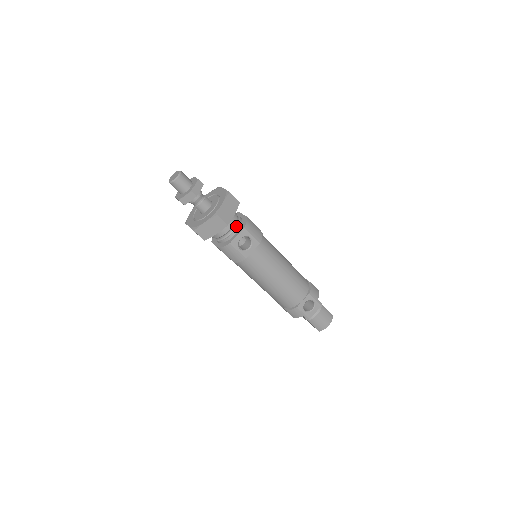
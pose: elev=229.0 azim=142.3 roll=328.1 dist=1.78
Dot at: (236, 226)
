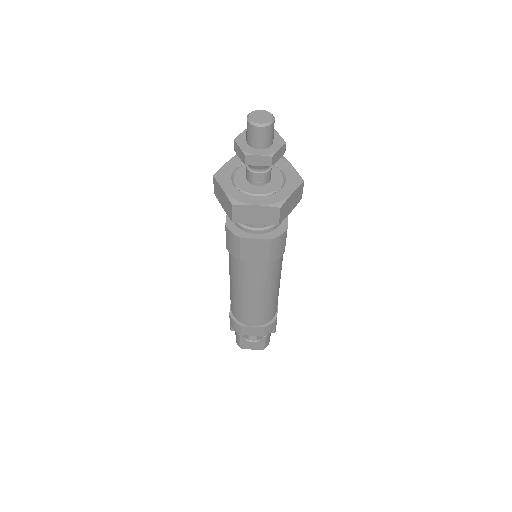
Dot at: occluded
